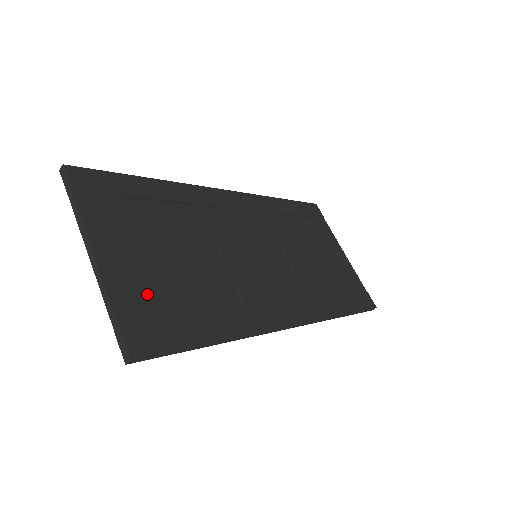
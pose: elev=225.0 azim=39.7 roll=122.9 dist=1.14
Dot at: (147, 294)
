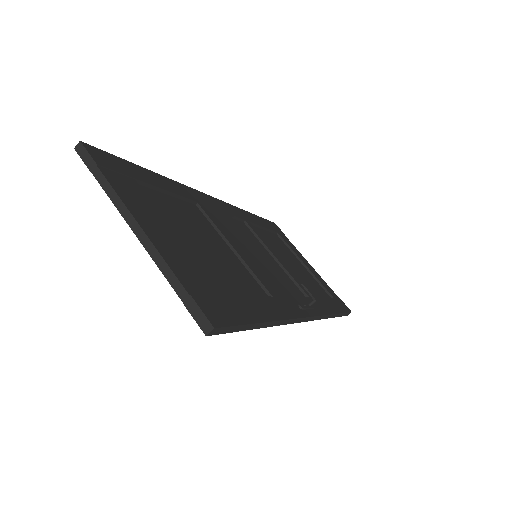
Dot at: (198, 271)
